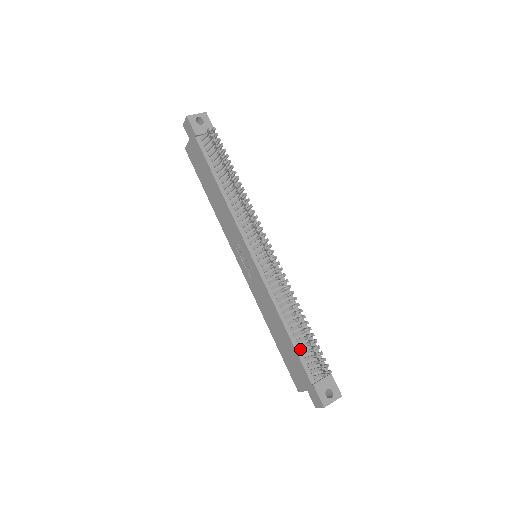
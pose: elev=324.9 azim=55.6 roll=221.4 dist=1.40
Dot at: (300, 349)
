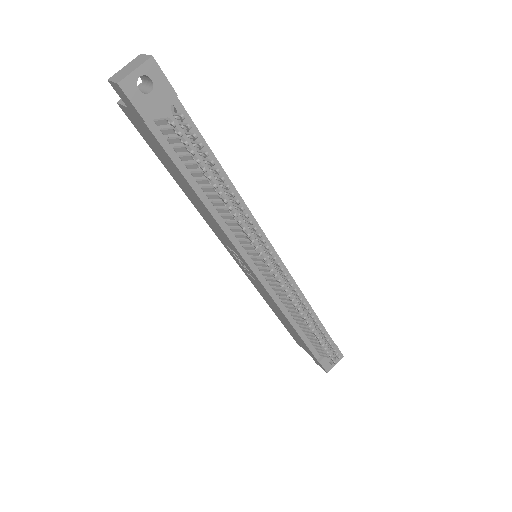
Dot at: (308, 338)
